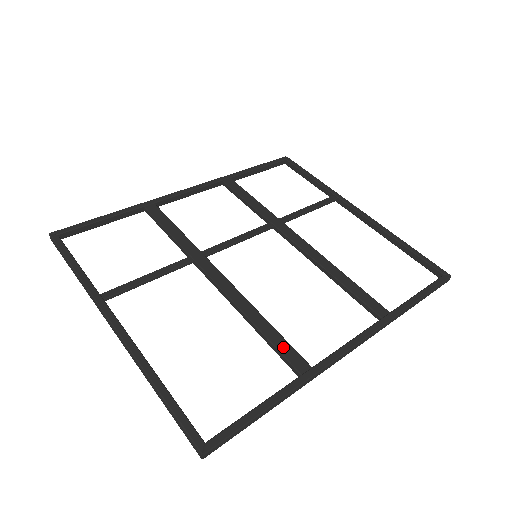
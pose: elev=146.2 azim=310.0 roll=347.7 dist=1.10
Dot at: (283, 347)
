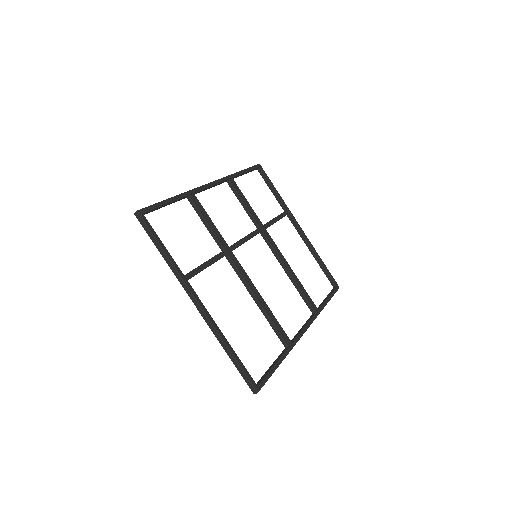
Dot at: (279, 328)
